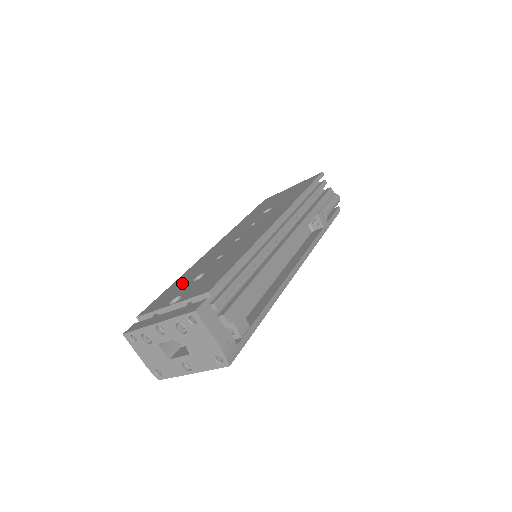
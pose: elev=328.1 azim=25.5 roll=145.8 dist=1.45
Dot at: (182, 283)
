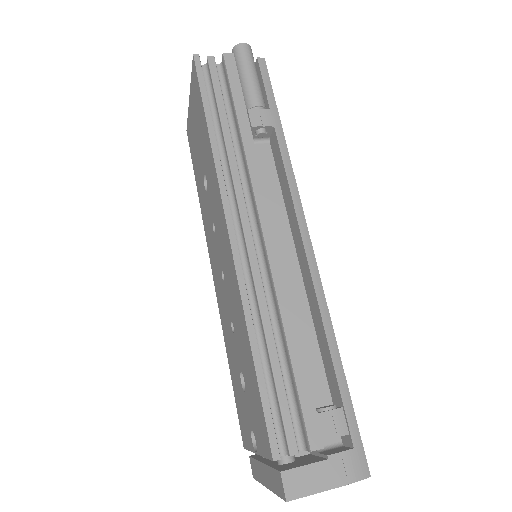
Dot at: (237, 384)
